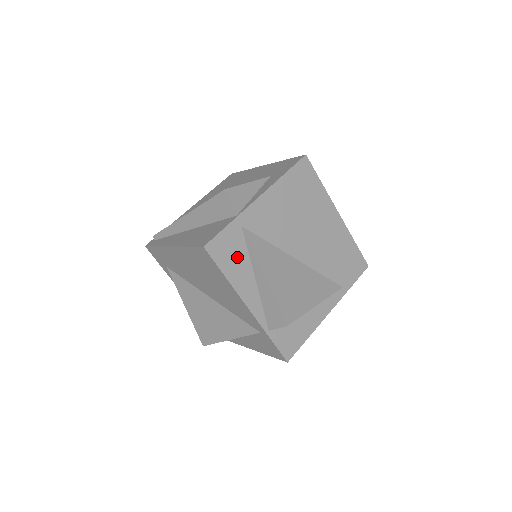
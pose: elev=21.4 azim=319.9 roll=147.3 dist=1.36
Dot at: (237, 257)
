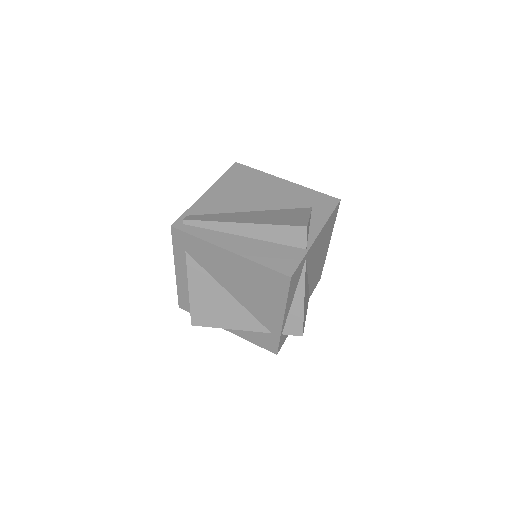
Dot at: (296, 282)
